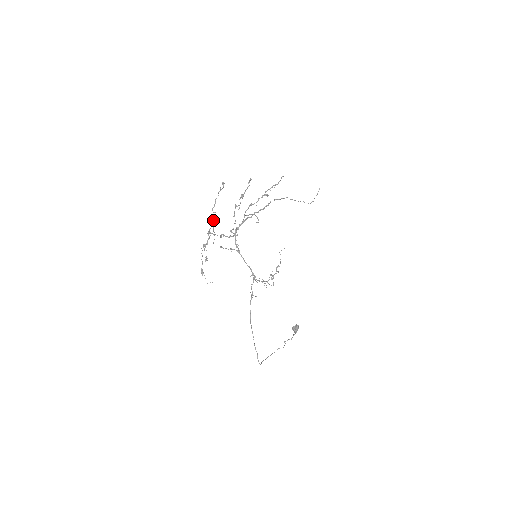
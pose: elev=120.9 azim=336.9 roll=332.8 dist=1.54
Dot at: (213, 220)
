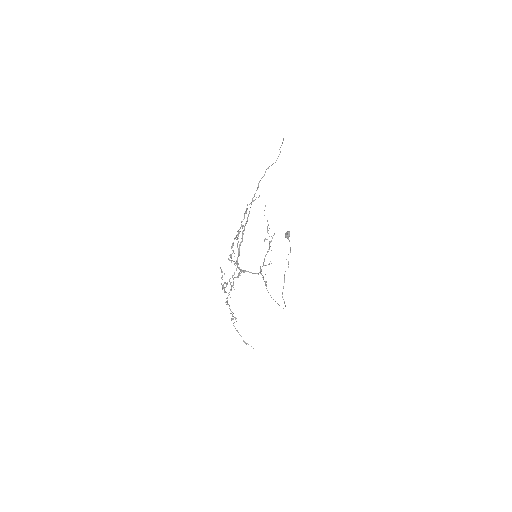
Dot at: occluded
